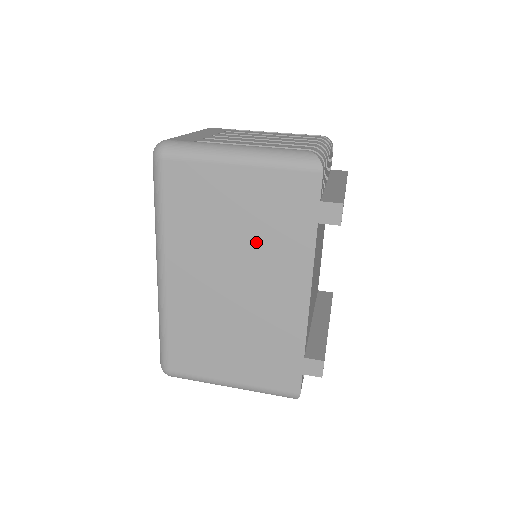
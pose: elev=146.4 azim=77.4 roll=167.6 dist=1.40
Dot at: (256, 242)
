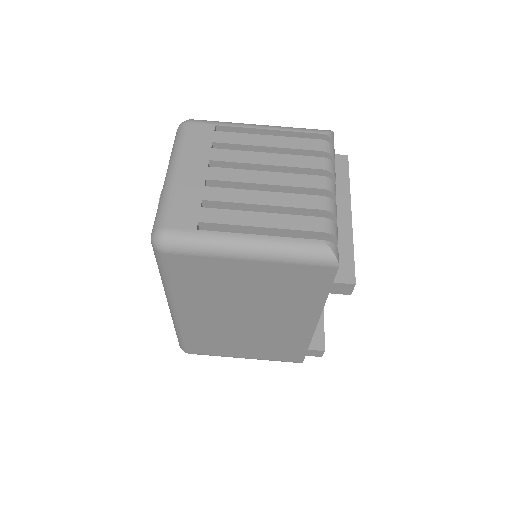
Dot at: (268, 301)
